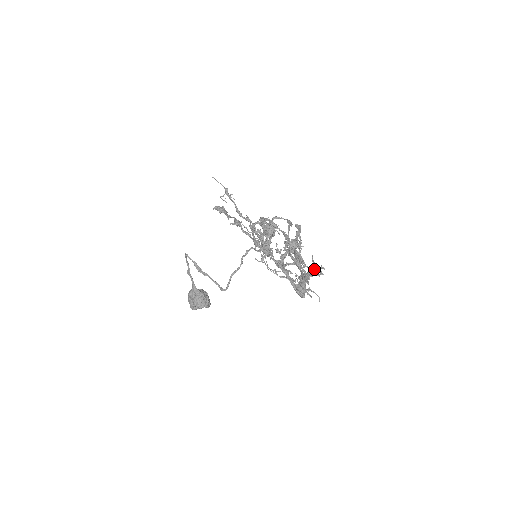
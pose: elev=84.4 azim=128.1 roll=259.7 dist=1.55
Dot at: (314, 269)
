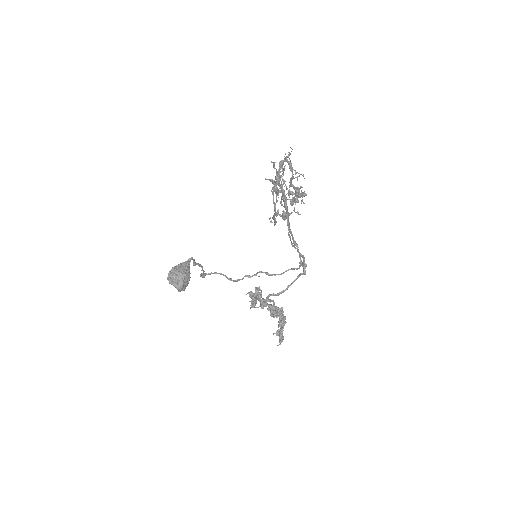
Dot at: occluded
